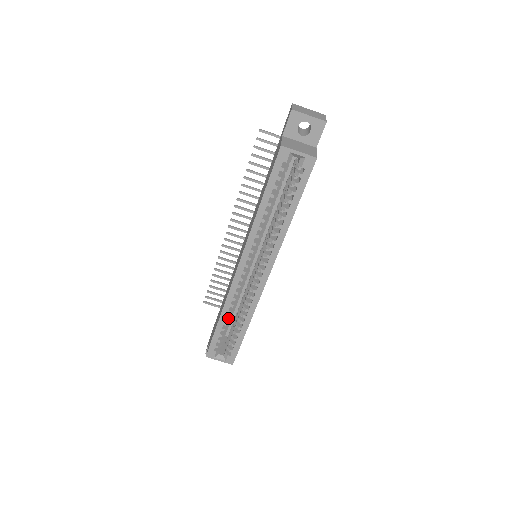
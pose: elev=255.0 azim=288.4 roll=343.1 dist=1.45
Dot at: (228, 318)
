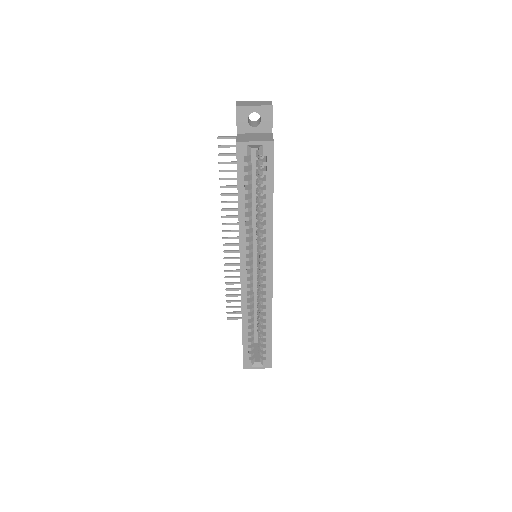
Dot at: (250, 324)
